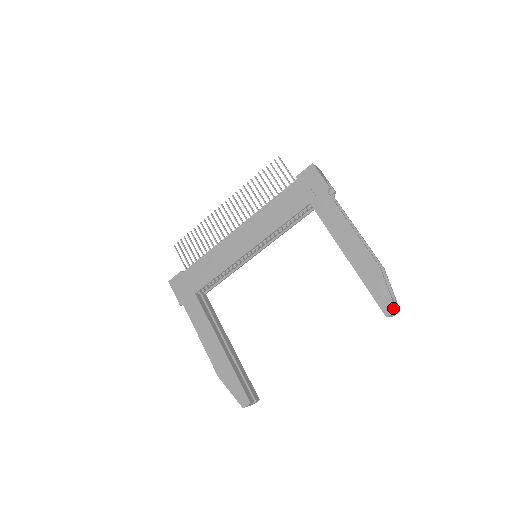
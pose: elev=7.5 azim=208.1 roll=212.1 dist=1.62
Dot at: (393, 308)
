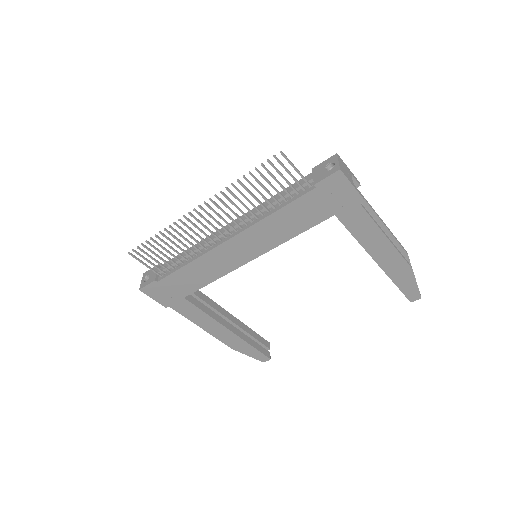
Dot at: (419, 297)
